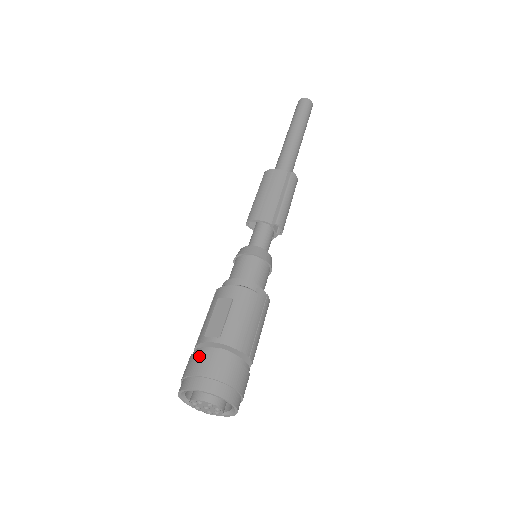
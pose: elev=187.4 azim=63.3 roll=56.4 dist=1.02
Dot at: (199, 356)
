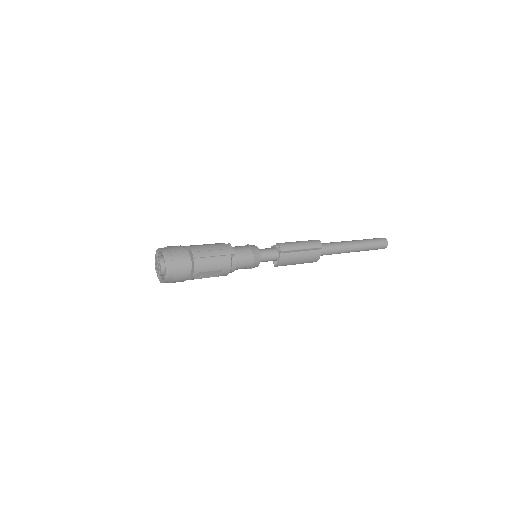
Dot at: occluded
